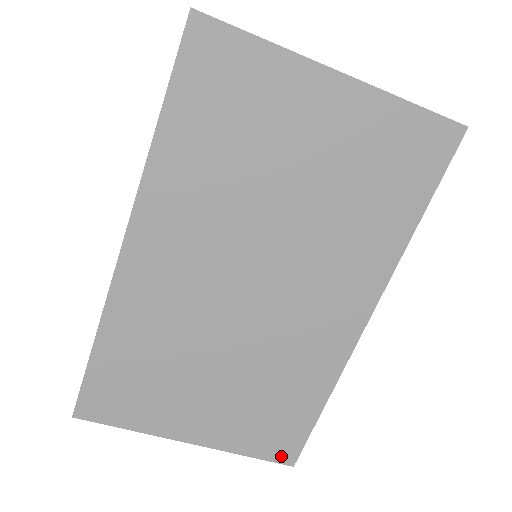
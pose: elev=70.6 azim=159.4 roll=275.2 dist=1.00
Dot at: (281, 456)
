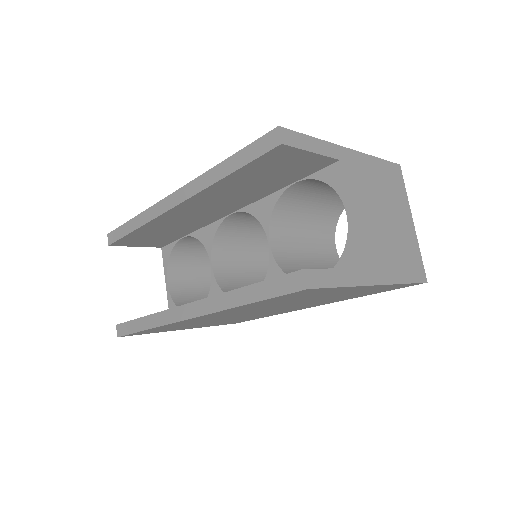
Dot at: (232, 323)
